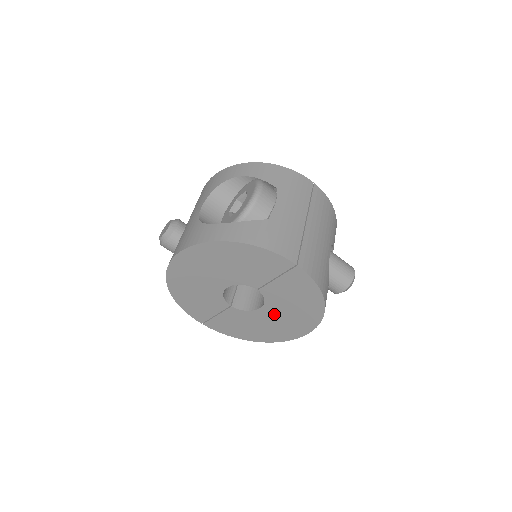
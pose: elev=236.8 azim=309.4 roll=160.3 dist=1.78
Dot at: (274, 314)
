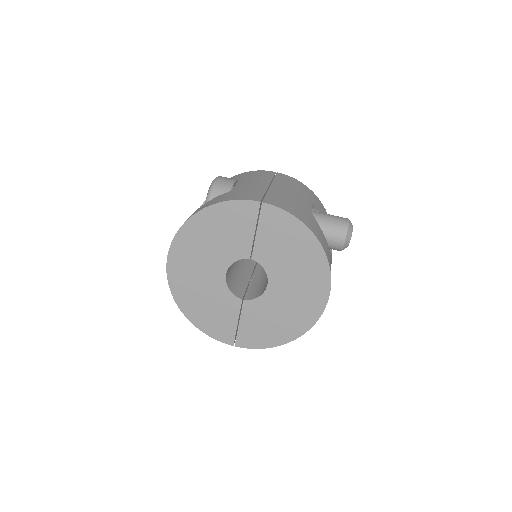
Dot at: (284, 284)
